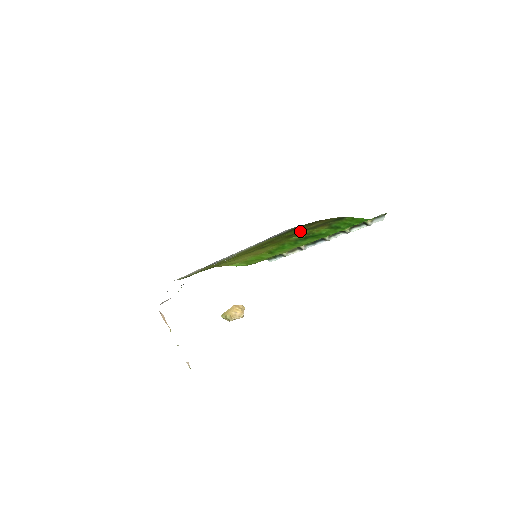
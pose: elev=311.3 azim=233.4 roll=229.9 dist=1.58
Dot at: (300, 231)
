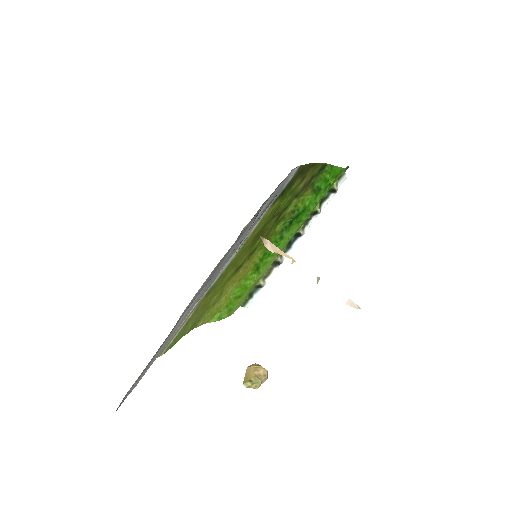
Dot at: (290, 201)
